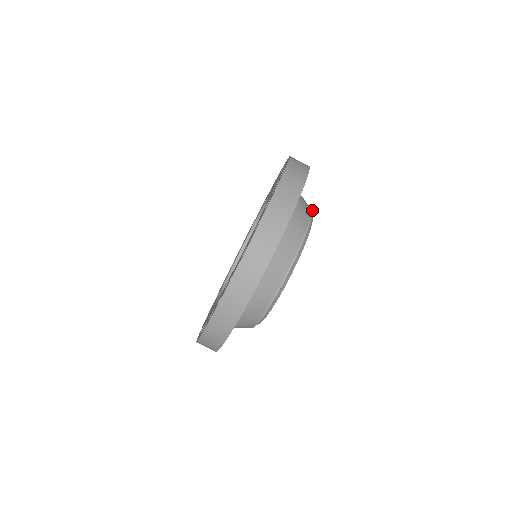
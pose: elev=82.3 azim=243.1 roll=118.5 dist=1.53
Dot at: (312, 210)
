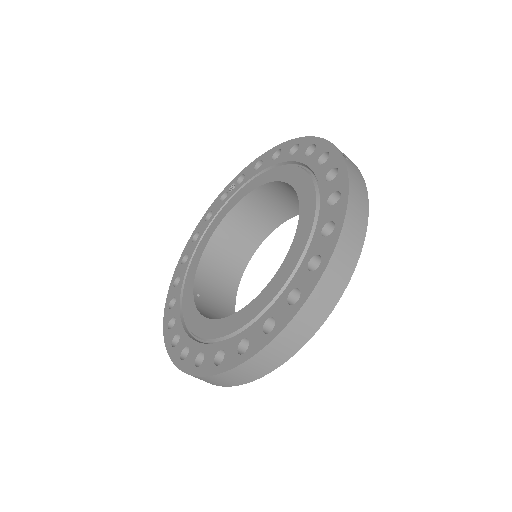
Dot at: occluded
